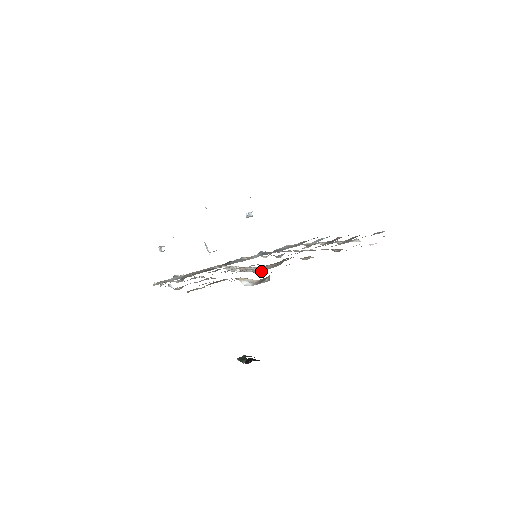
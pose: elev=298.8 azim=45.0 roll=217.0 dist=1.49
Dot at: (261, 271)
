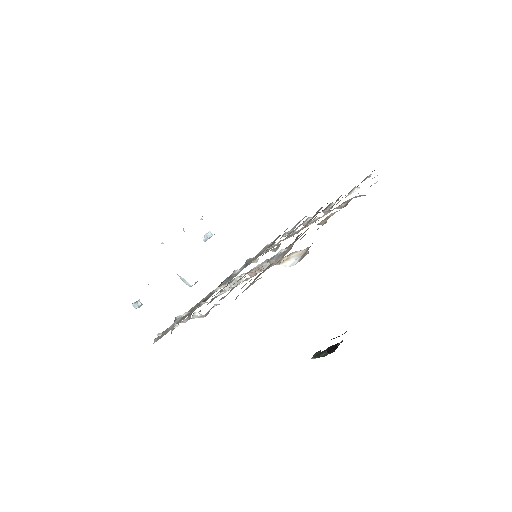
Dot at: occluded
